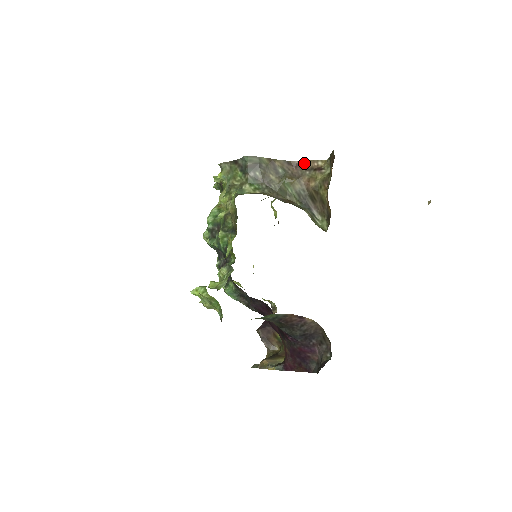
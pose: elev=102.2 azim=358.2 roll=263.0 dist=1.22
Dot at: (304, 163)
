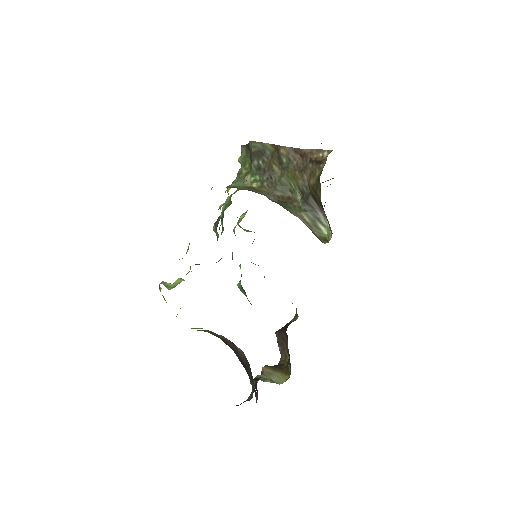
Dot at: (310, 152)
